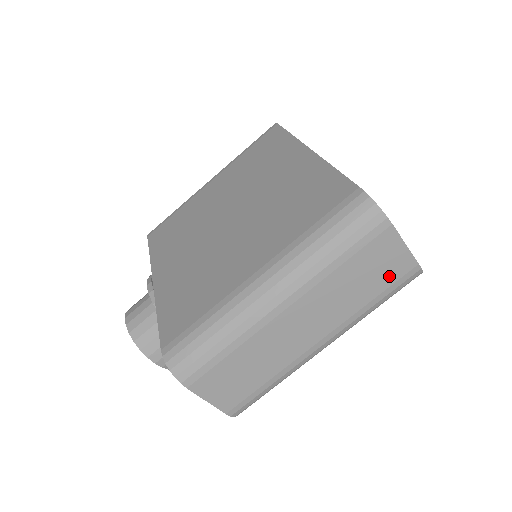
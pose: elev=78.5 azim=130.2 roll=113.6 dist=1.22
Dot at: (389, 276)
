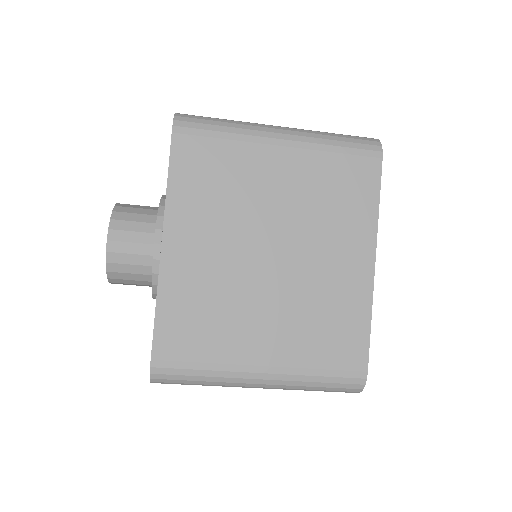
Dot at: occluded
